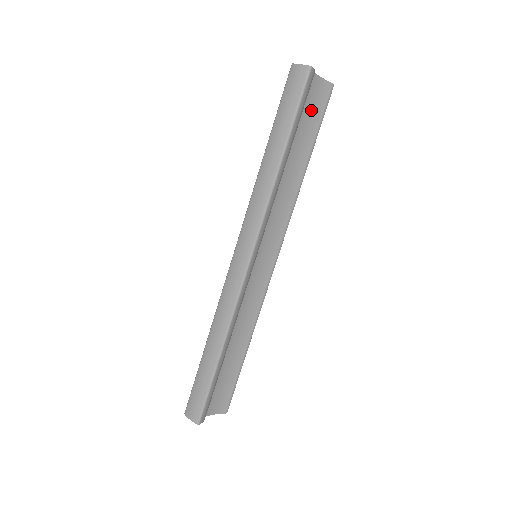
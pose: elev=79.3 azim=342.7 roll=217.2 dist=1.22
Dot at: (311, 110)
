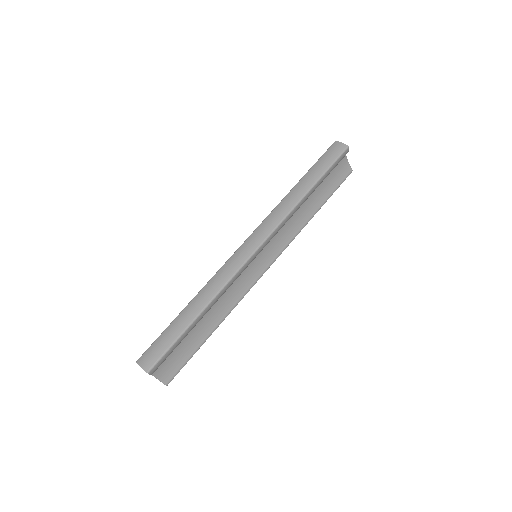
Dot at: (334, 177)
